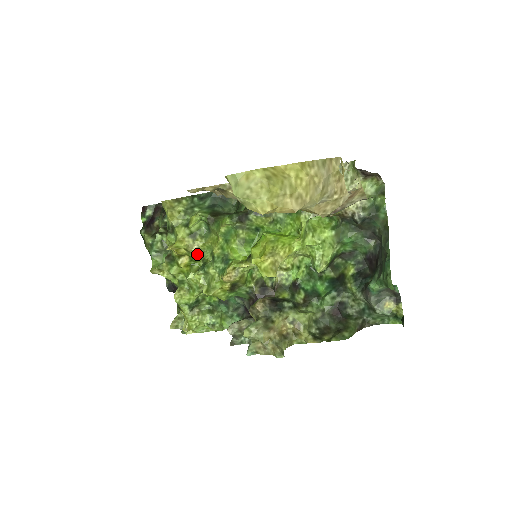
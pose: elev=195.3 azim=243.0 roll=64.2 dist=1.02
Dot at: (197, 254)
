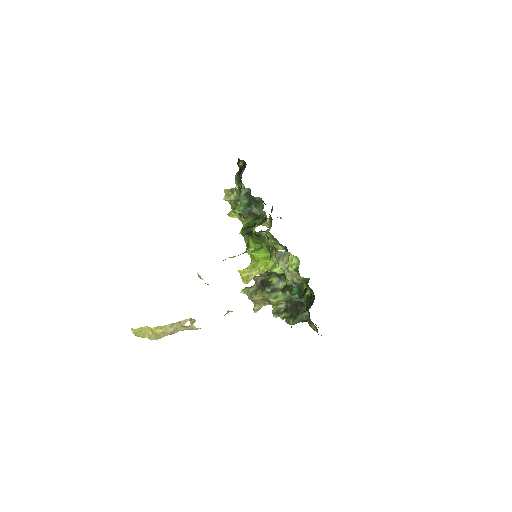
Dot at: (243, 224)
